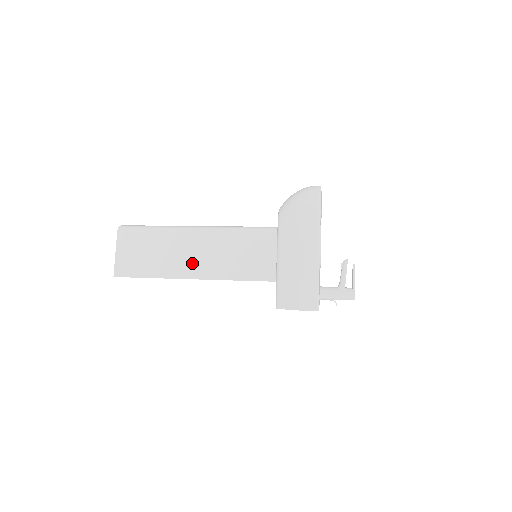
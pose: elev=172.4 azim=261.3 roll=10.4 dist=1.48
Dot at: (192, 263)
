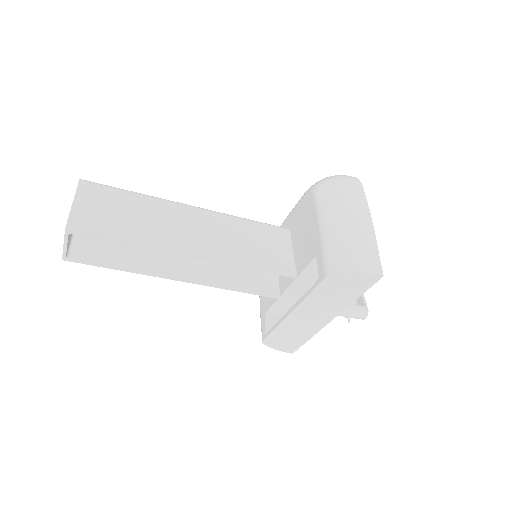
Dot at: (188, 237)
